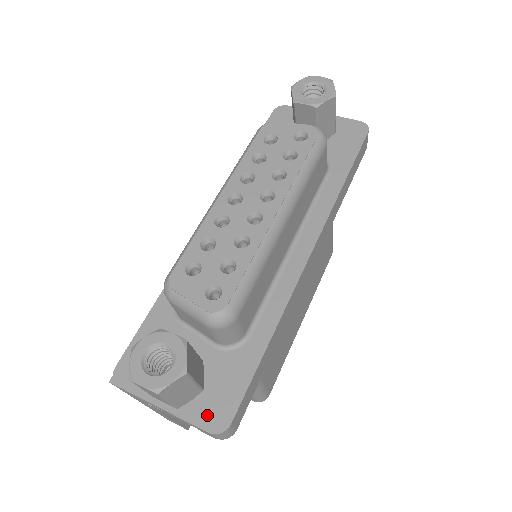
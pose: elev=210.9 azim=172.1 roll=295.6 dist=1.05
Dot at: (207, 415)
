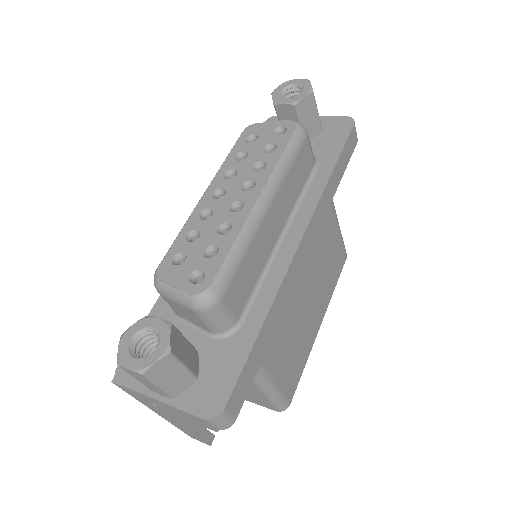
Dot at: (201, 402)
